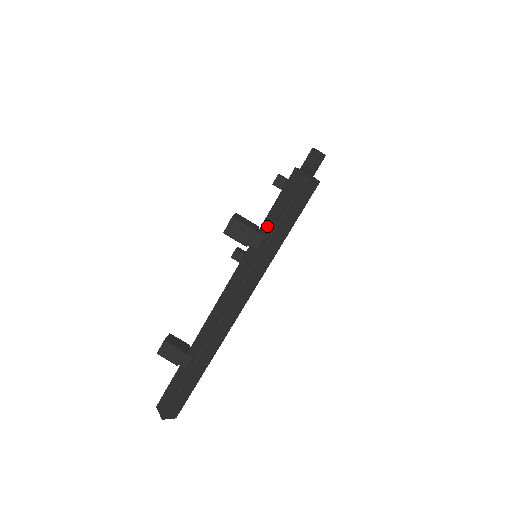
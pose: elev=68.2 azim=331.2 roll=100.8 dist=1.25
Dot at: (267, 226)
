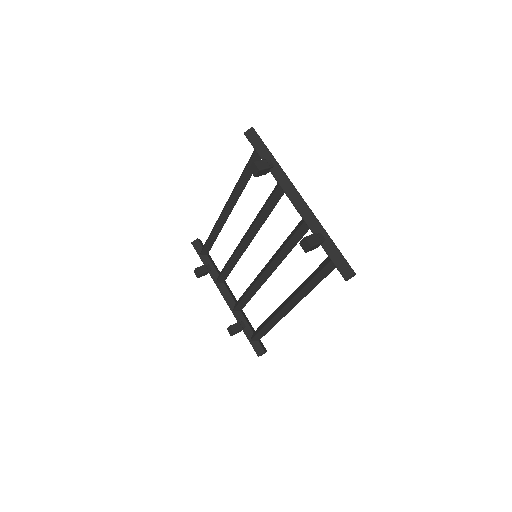
Dot at: (265, 156)
